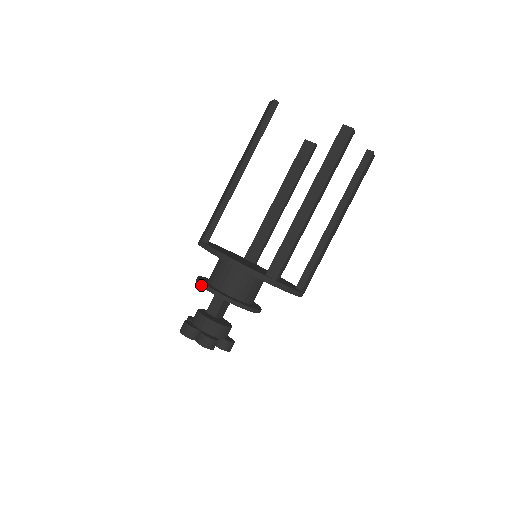
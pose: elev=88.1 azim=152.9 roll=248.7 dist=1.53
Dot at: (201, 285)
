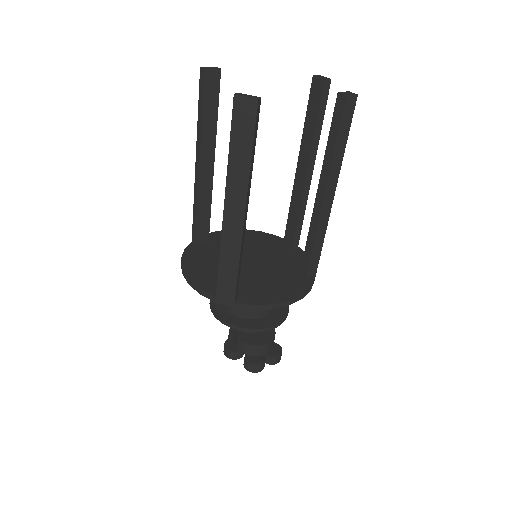
Dot at: (254, 332)
